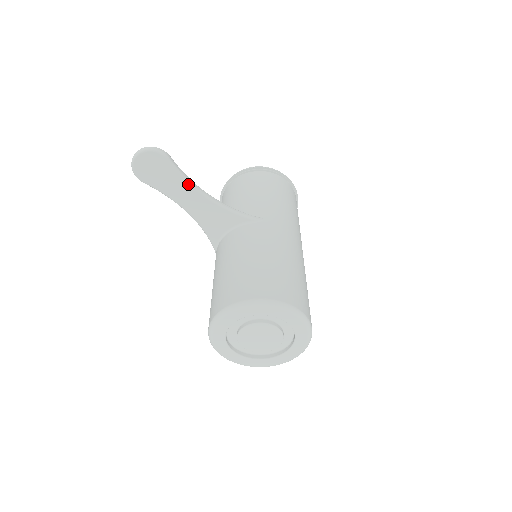
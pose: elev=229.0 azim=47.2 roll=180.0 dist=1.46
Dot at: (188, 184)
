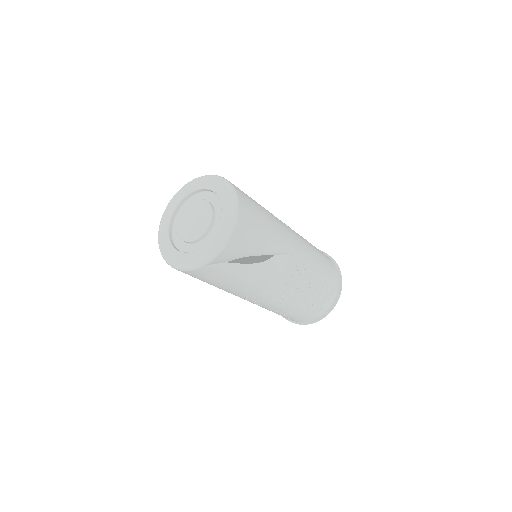
Dot at: occluded
